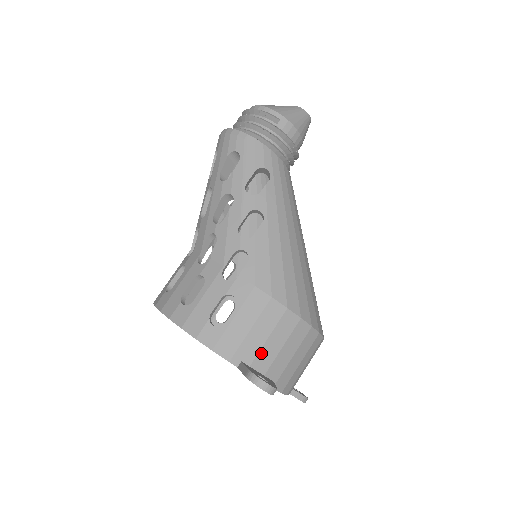
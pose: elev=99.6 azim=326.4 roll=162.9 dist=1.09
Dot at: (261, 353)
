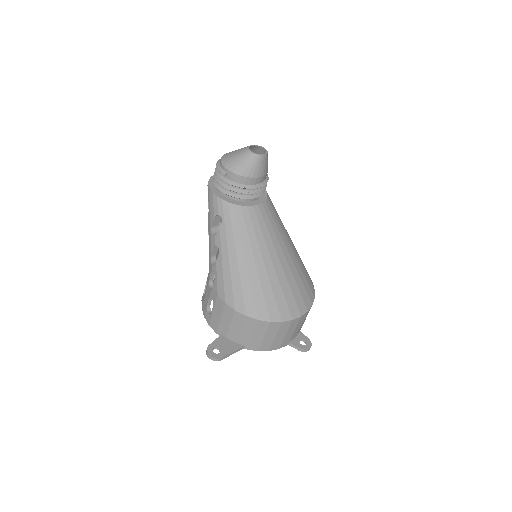
Dot at: (230, 332)
